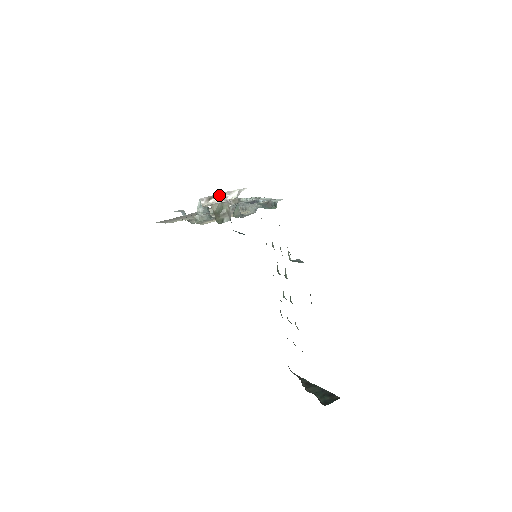
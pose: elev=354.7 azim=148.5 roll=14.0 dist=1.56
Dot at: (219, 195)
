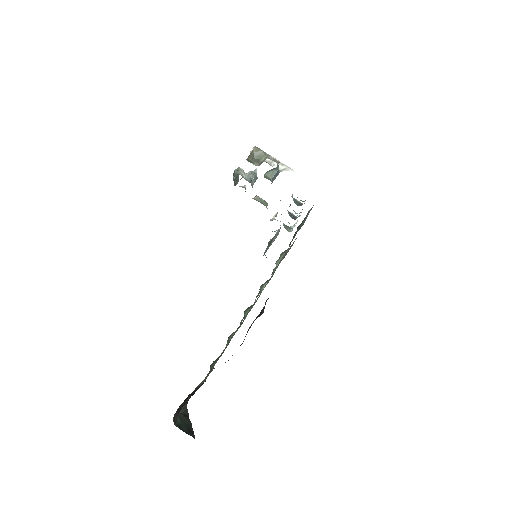
Dot at: occluded
